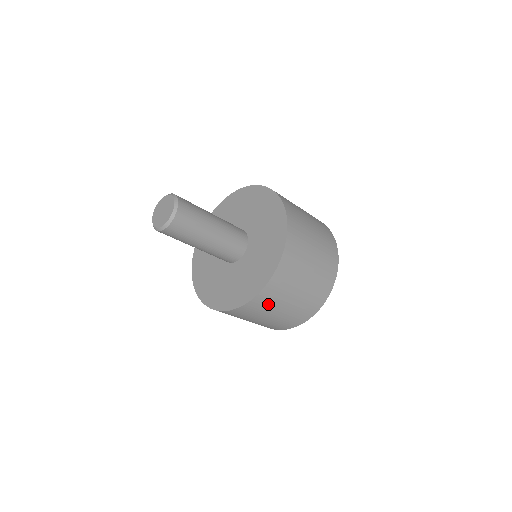
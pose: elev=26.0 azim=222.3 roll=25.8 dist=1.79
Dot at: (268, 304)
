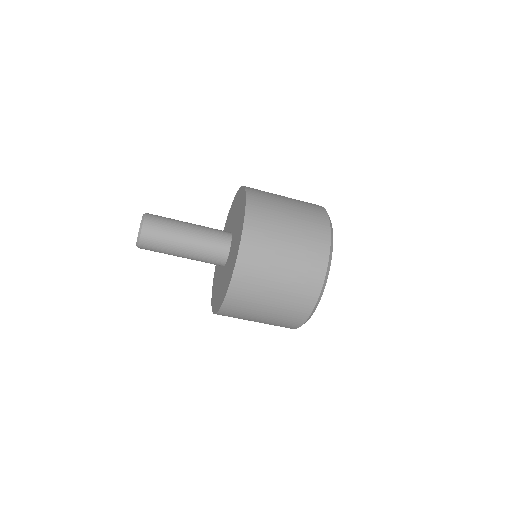
Dot at: (237, 317)
